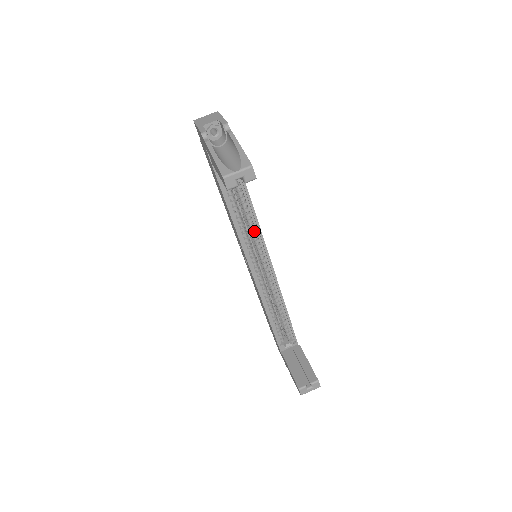
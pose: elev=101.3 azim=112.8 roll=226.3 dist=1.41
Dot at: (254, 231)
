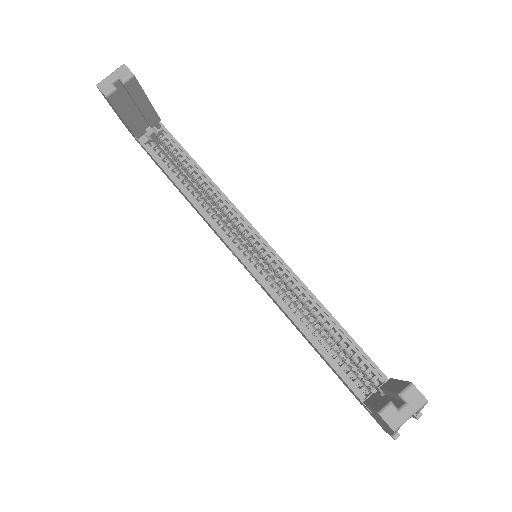
Dot at: (227, 211)
